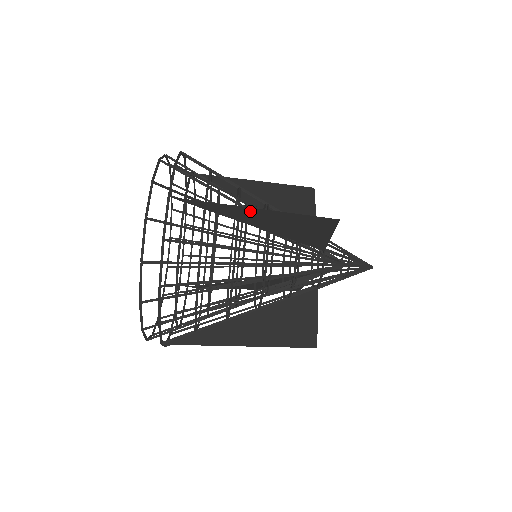
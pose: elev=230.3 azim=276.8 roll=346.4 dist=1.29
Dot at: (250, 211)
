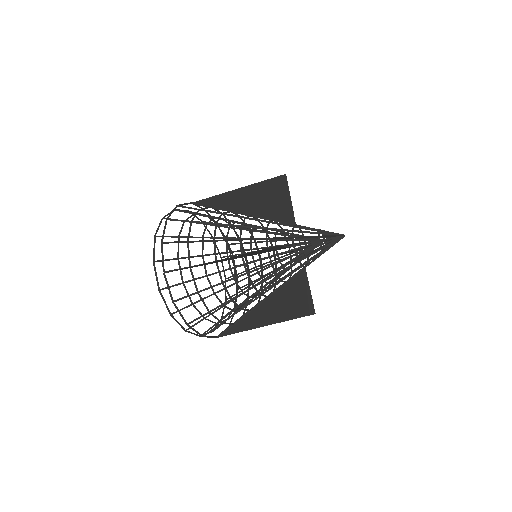
Dot at: (216, 261)
